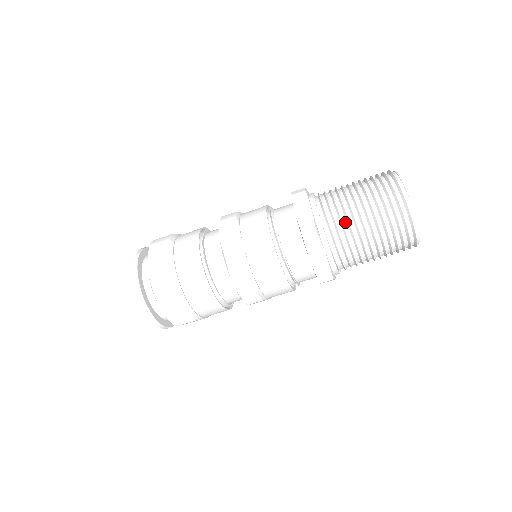
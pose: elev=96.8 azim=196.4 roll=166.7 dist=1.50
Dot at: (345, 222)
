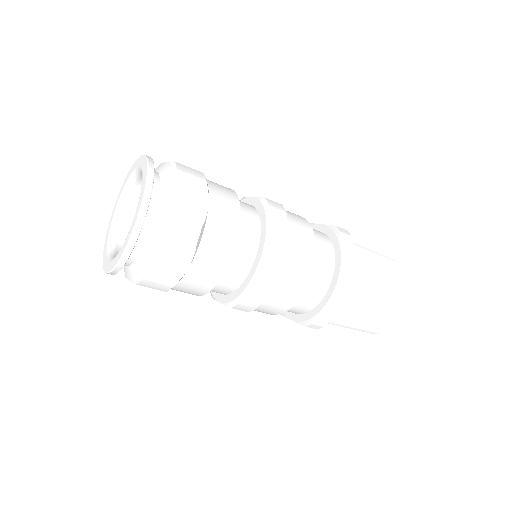
Dot at: (366, 290)
